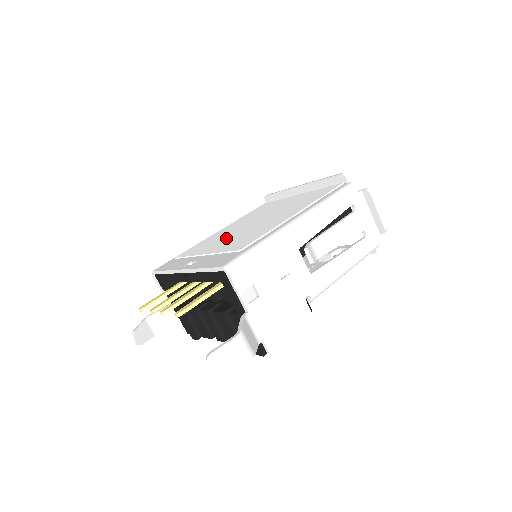
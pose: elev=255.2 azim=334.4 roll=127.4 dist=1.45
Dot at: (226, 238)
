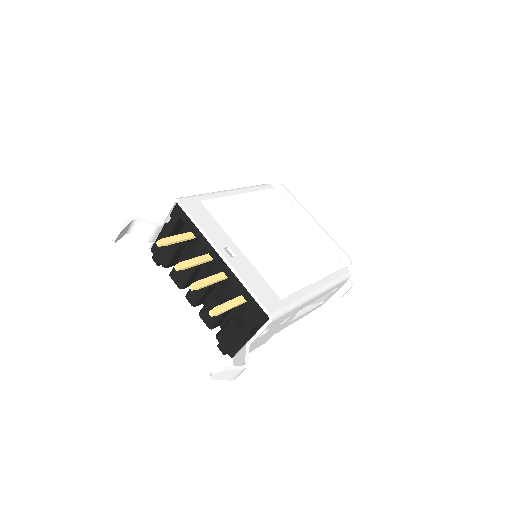
Dot at: (257, 237)
